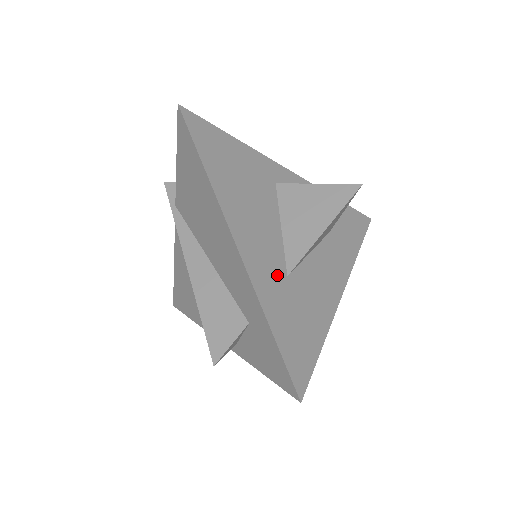
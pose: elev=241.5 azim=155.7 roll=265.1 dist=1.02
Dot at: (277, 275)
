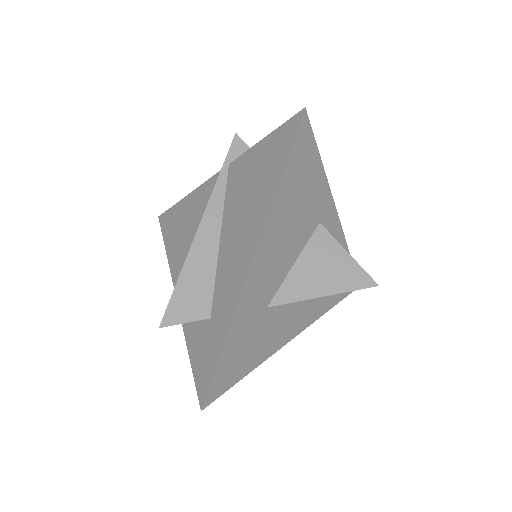
Dot at: (261, 303)
